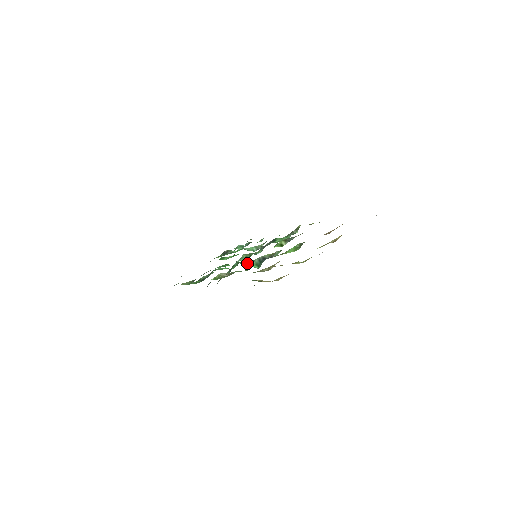
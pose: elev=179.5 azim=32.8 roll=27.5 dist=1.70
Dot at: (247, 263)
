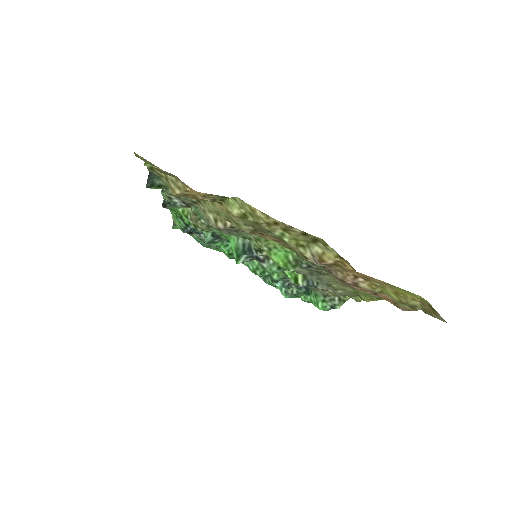
Dot at: occluded
